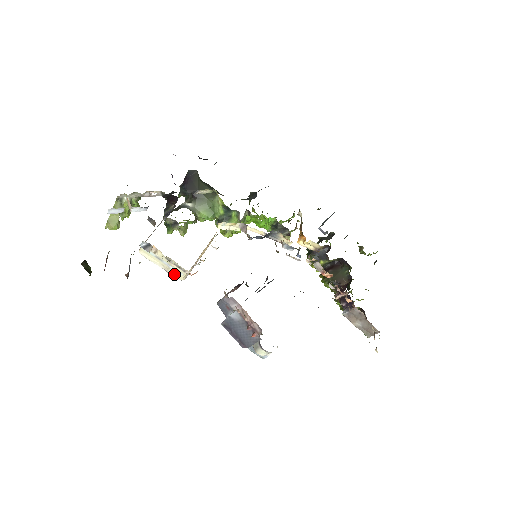
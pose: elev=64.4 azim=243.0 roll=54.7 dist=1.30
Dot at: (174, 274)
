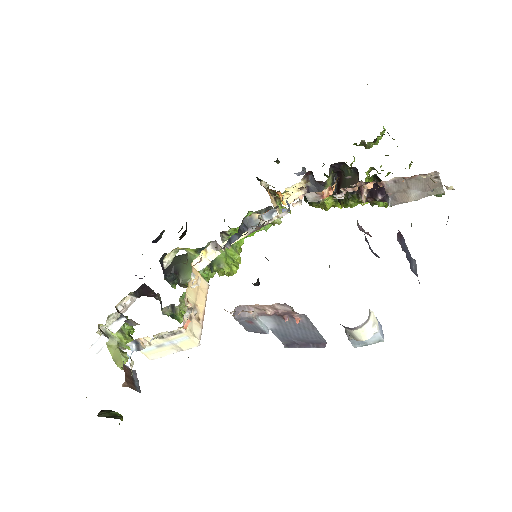
Dot at: (187, 346)
